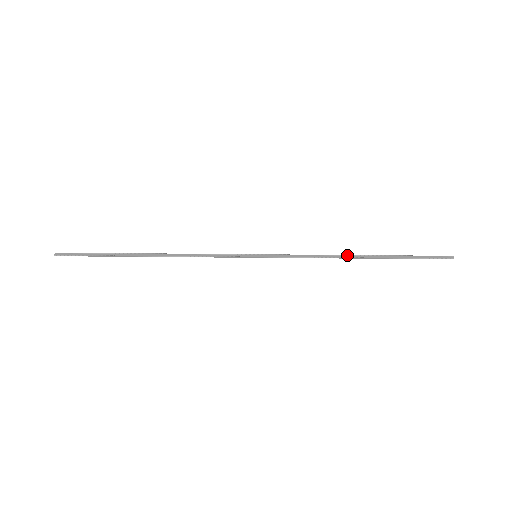
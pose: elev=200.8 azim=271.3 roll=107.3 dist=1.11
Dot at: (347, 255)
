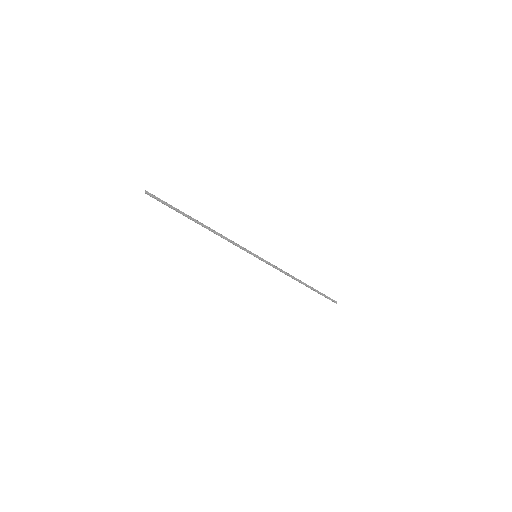
Dot at: (296, 278)
